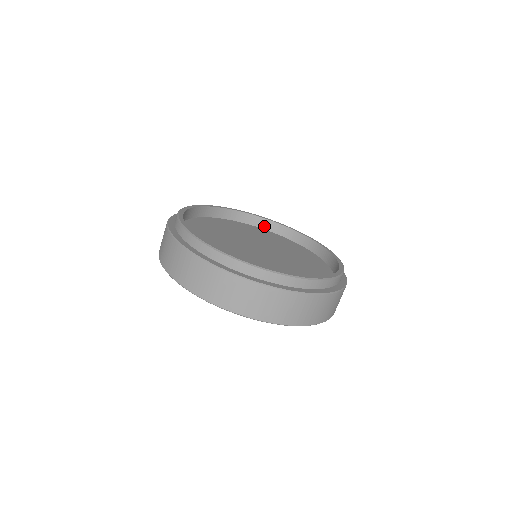
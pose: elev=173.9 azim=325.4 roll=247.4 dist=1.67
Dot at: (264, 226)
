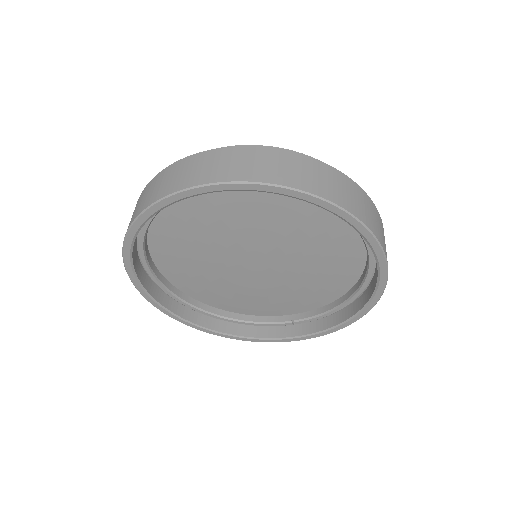
Dot at: occluded
